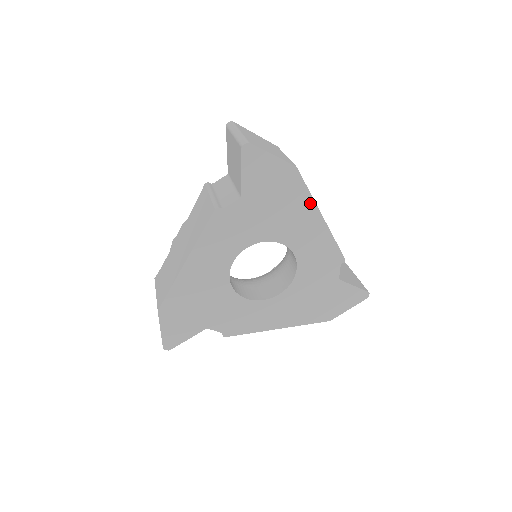
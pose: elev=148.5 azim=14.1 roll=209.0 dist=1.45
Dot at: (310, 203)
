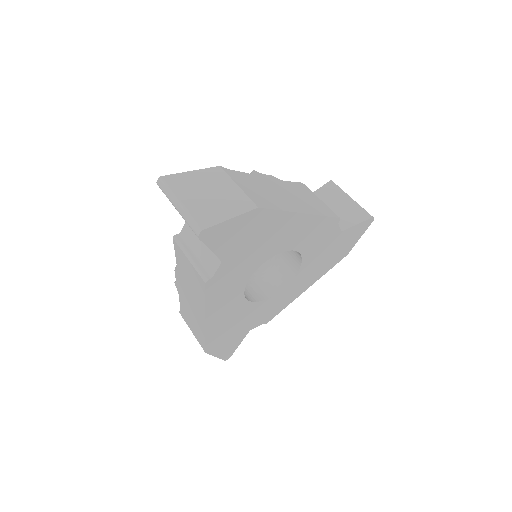
Dot at: (287, 216)
